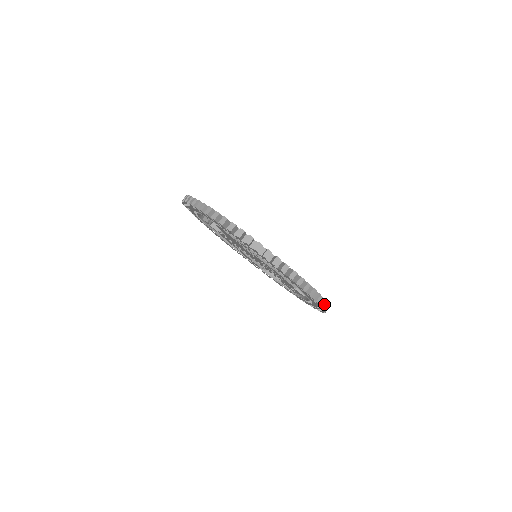
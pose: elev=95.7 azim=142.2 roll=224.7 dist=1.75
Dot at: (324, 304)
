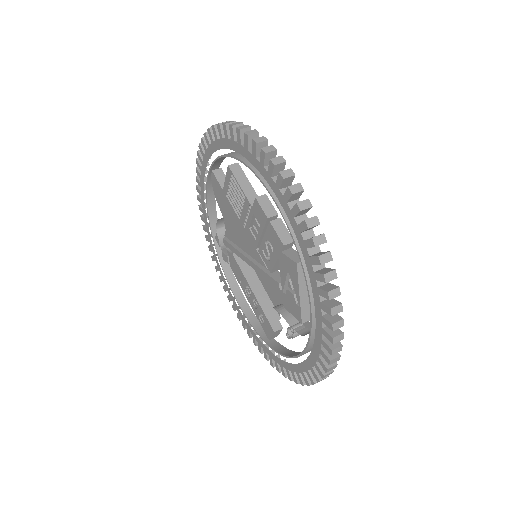
Dot at: (312, 223)
